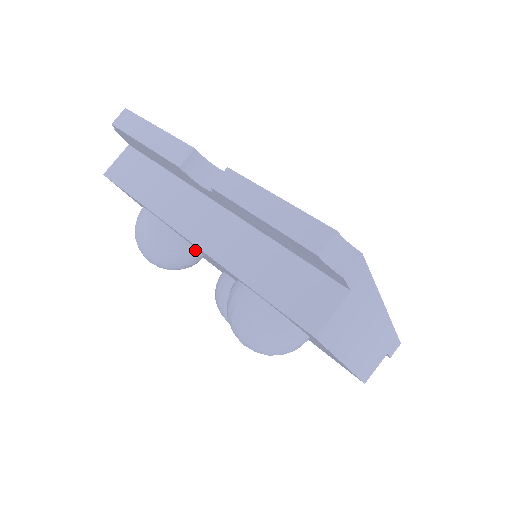
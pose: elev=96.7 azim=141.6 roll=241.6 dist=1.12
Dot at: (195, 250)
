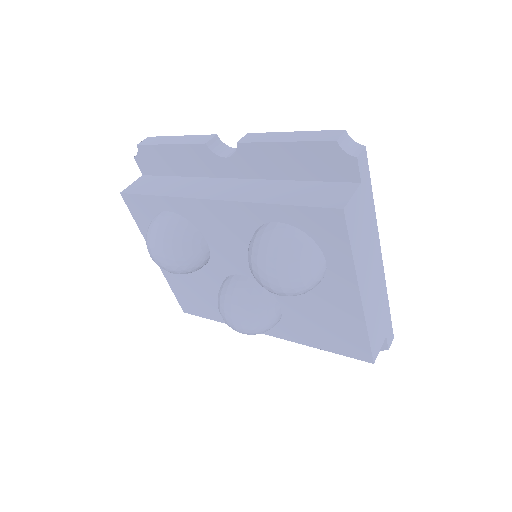
Dot at: (205, 242)
